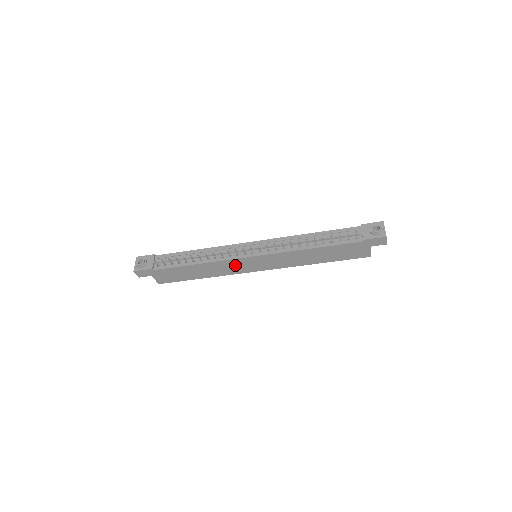
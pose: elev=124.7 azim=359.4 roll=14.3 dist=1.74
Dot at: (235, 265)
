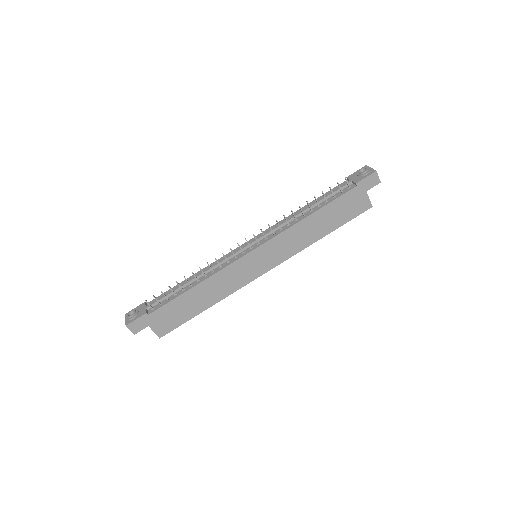
Dot at: (237, 272)
